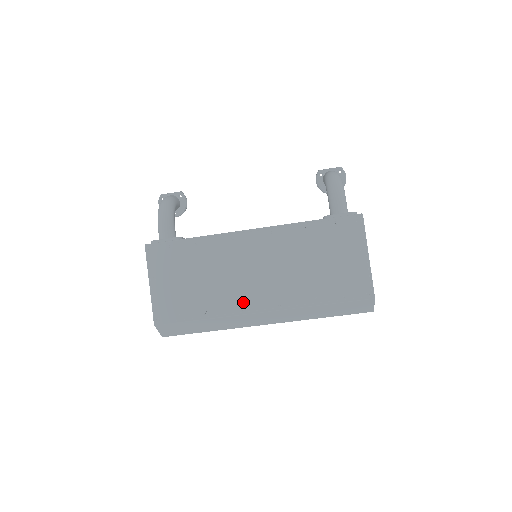
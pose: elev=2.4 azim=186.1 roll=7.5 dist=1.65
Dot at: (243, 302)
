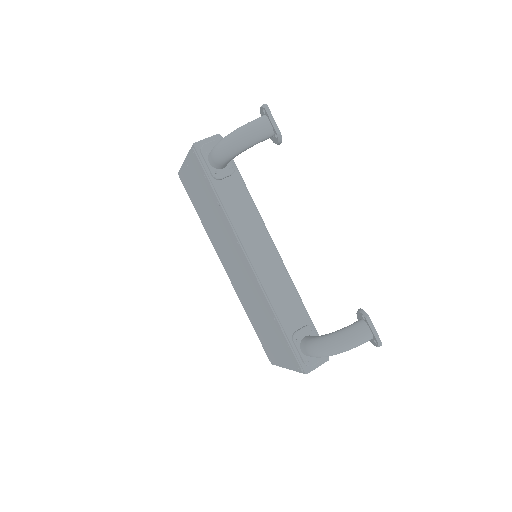
Dot at: (220, 254)
